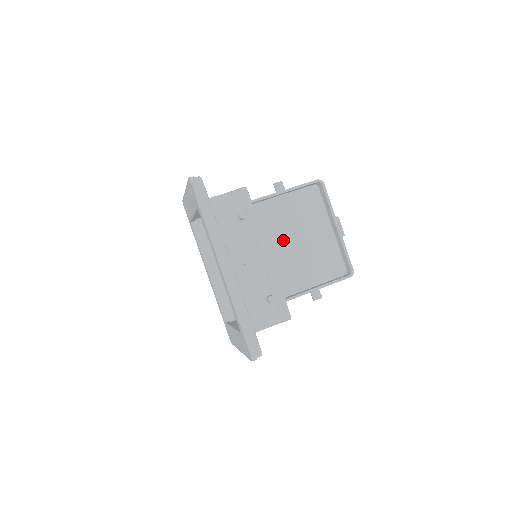
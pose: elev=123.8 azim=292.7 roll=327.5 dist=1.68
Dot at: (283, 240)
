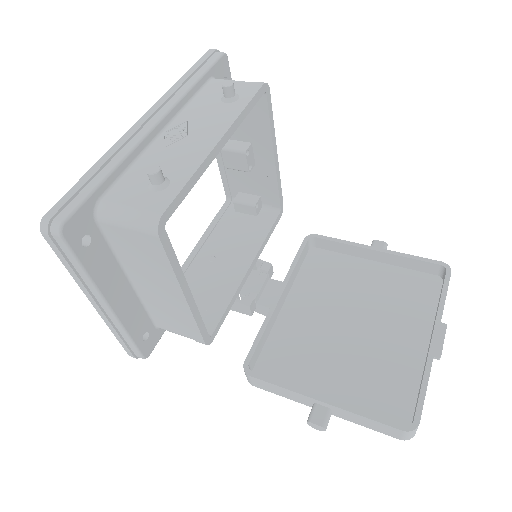
Dot at: (333, 311)
